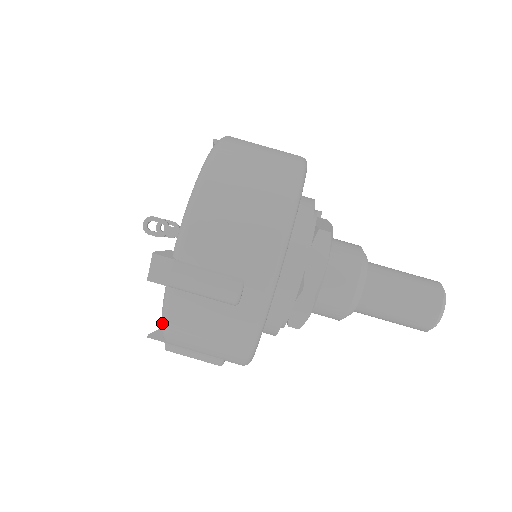
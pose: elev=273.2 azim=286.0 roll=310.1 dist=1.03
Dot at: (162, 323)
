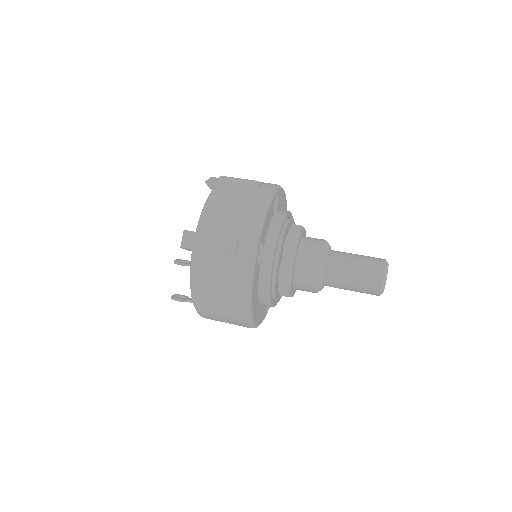
Dot at: (205, 204)
